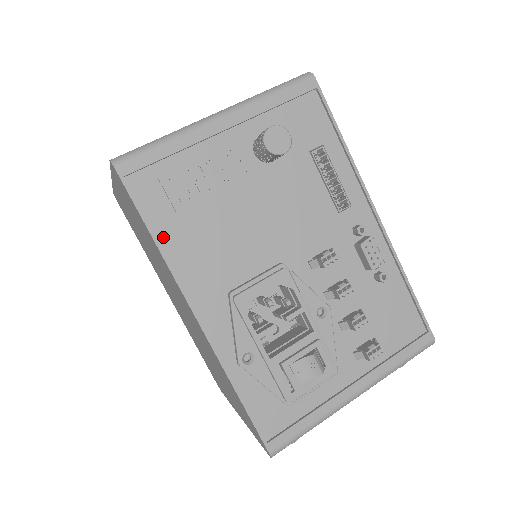
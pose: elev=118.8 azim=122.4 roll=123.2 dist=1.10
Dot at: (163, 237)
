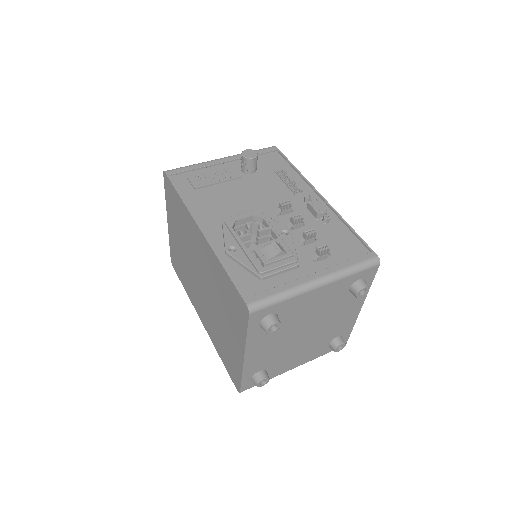
Dot at: (186, 198)
